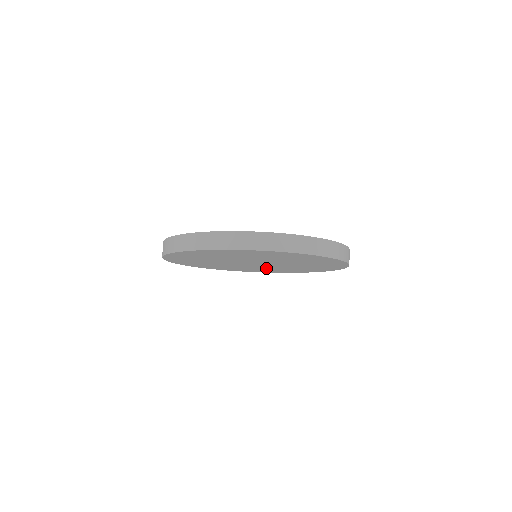
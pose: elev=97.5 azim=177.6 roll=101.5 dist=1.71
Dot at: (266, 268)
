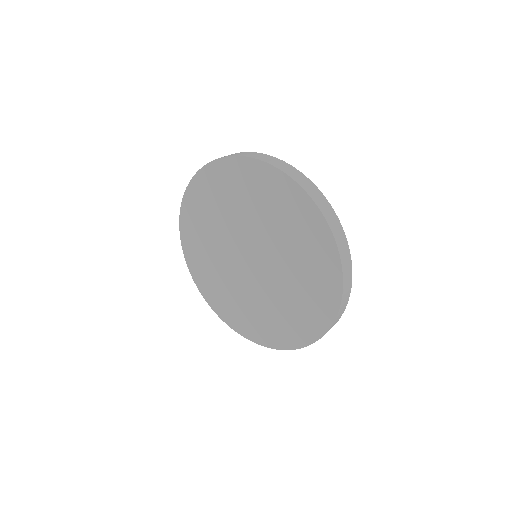
Dot at: (226, 279)
